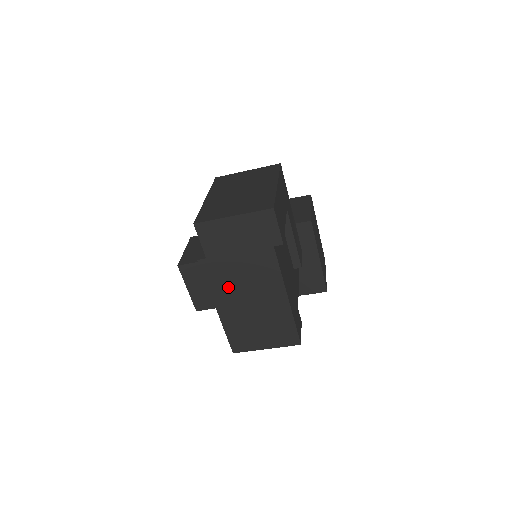
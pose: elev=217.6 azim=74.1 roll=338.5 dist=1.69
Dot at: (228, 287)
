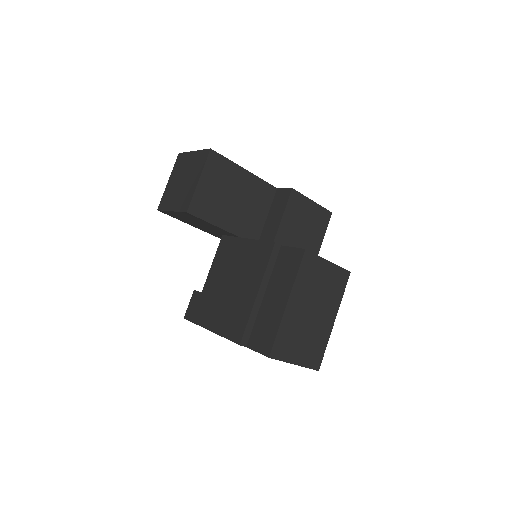
Dot at: occluded
